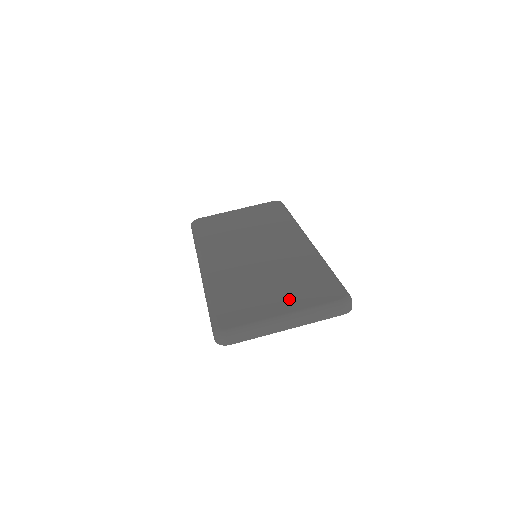
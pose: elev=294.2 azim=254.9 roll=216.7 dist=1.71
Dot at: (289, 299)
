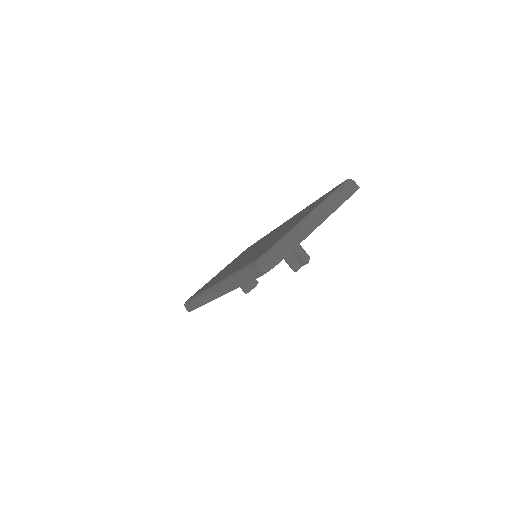
Dot at: (303, 215)
